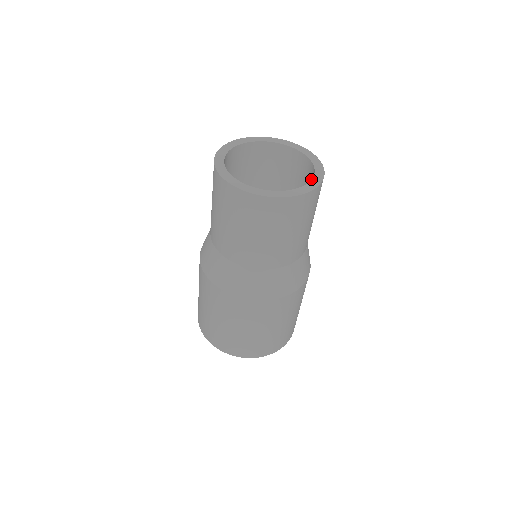
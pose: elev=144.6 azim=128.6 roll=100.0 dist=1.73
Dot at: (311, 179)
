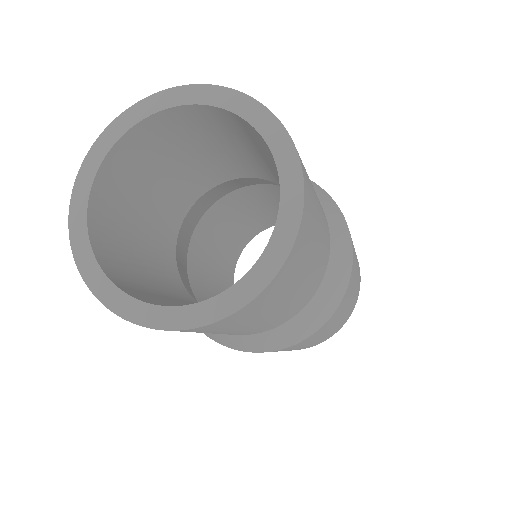
Dot at: occluded
